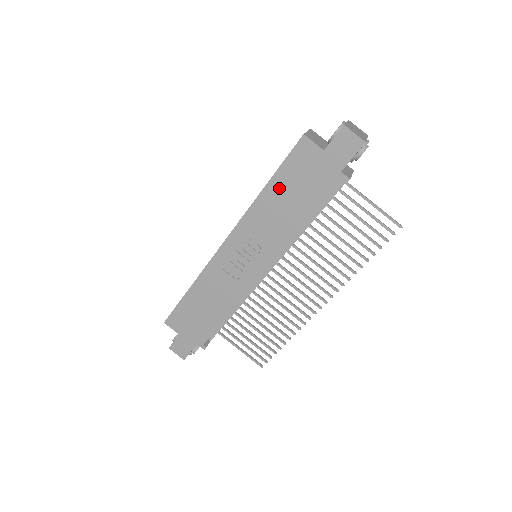
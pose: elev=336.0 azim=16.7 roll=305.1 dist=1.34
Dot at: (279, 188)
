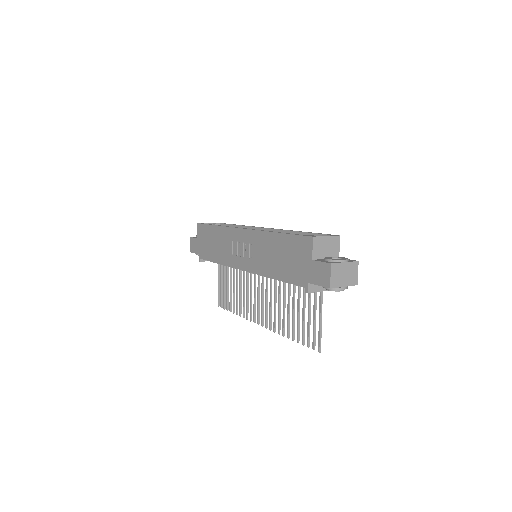
Dot at: (281, 244)
